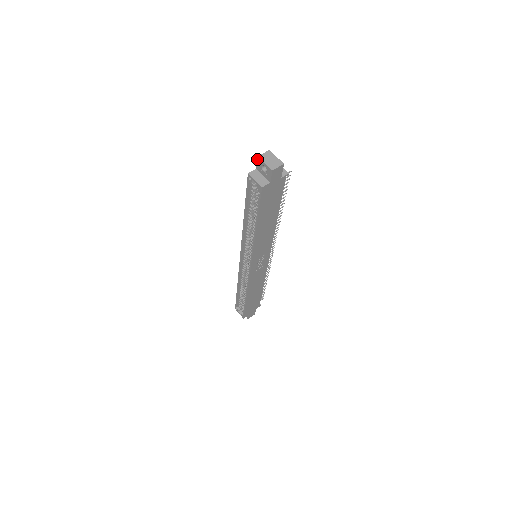
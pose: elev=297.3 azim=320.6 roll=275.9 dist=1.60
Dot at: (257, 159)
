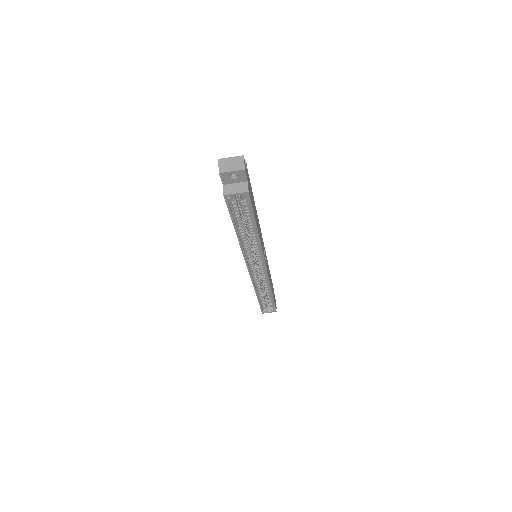
Dot at: occluded
